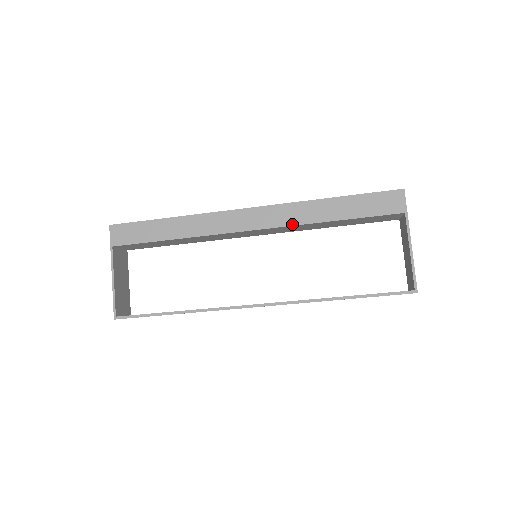
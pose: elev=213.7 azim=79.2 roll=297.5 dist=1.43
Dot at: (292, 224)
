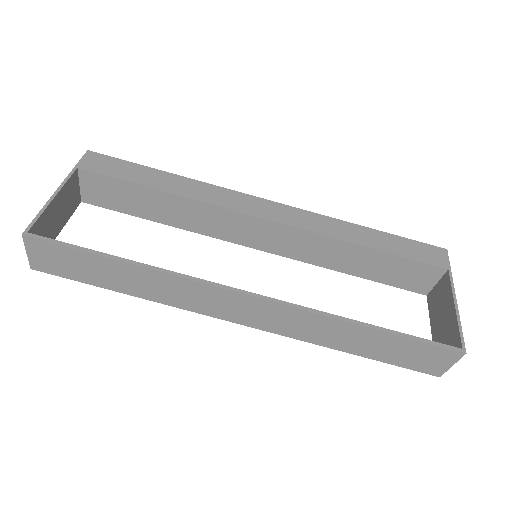
Dot at: (317, 232)
